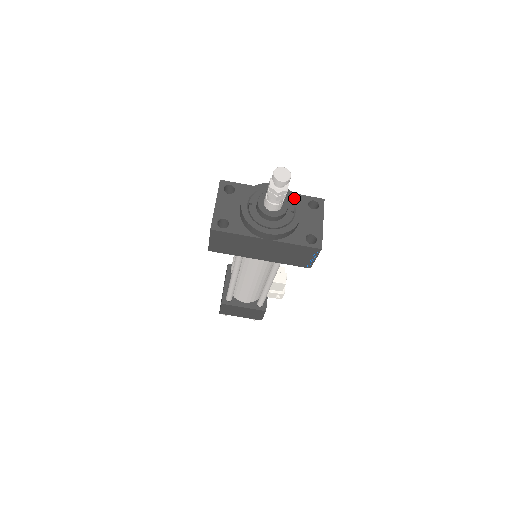
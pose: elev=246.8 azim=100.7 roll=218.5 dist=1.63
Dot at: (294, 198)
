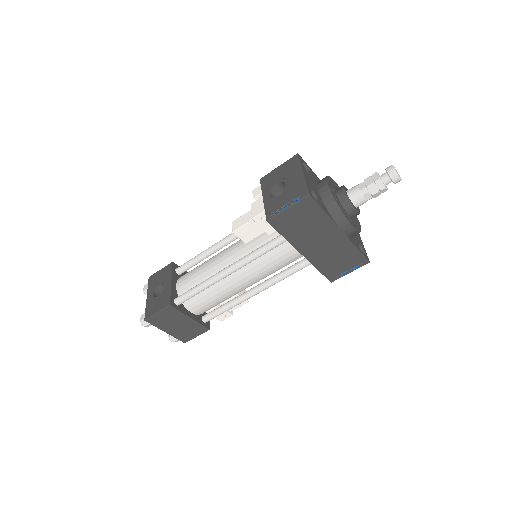
Dot at: occluded
